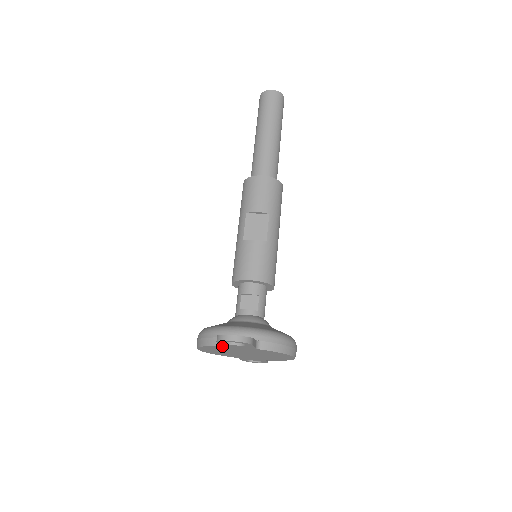
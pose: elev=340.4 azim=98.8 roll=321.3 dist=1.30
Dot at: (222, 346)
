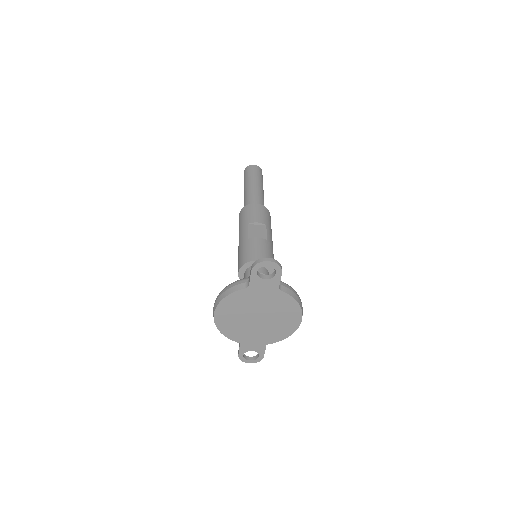
Dot at: (248, 289)
